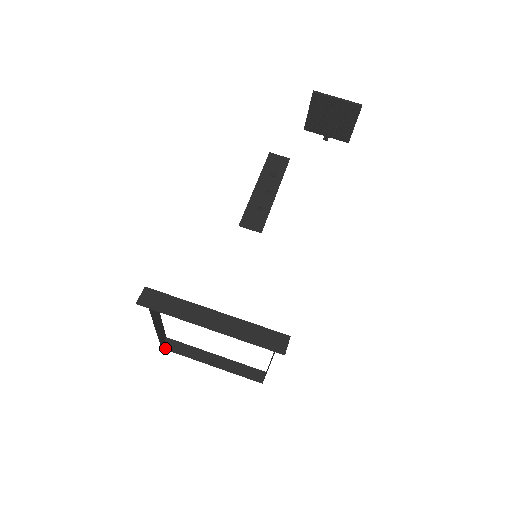
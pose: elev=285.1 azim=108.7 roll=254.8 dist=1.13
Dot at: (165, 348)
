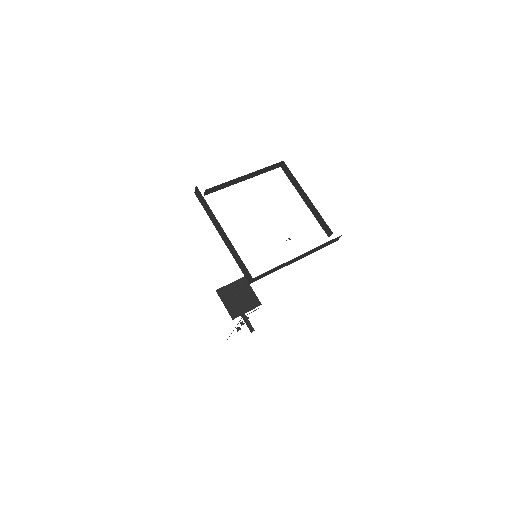
Dot at: occluded
